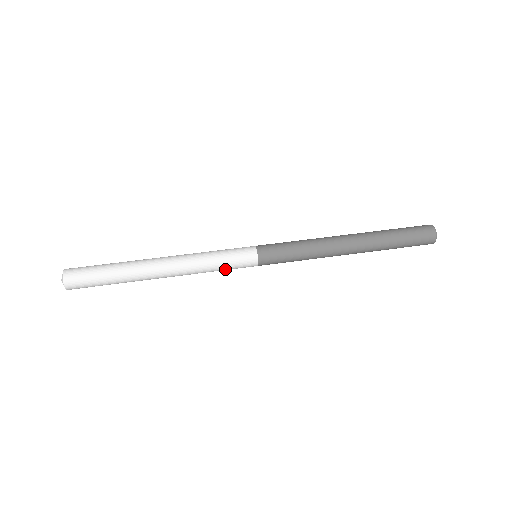
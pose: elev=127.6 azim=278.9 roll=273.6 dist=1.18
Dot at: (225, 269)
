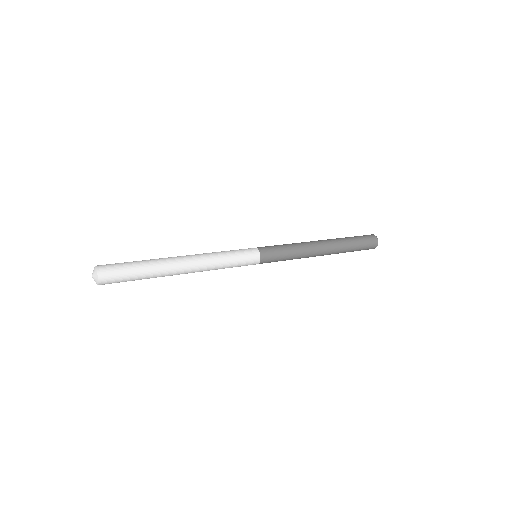
Dot at: (235, 256)
